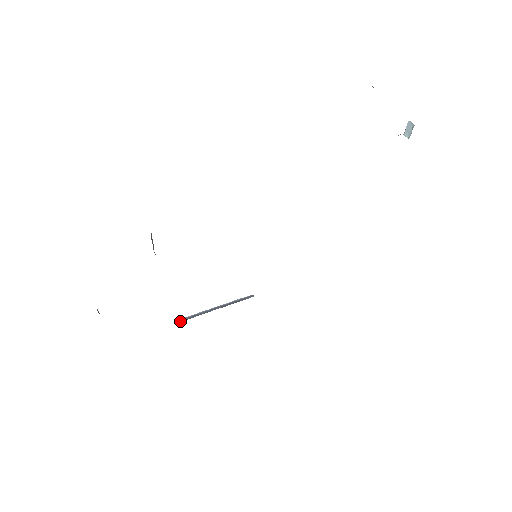
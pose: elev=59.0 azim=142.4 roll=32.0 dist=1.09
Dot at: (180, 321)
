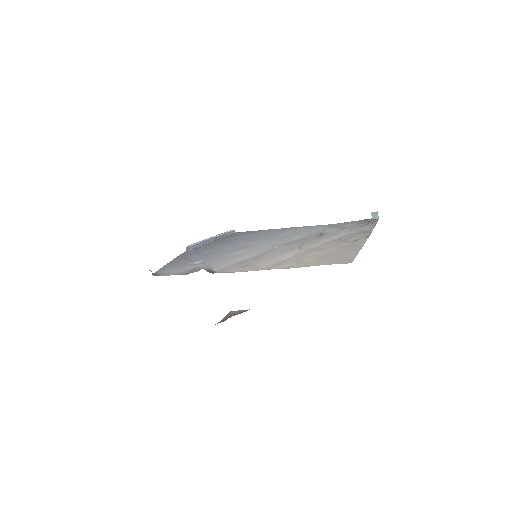
Dot at: (187, 249)
